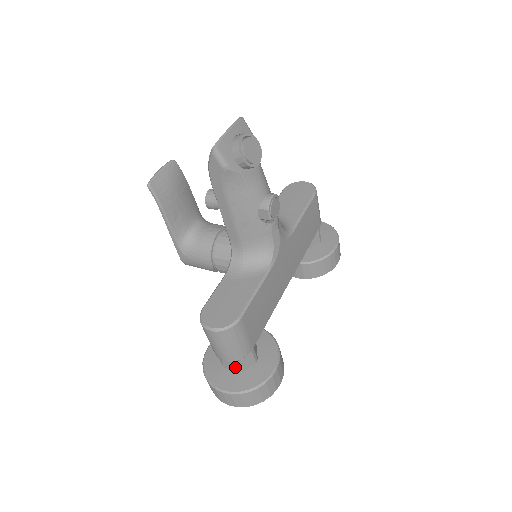
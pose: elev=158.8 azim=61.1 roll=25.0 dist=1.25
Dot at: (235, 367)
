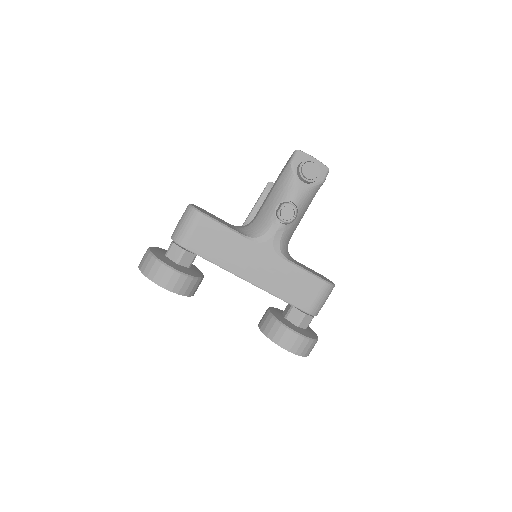
Dot at: (168, 249)
